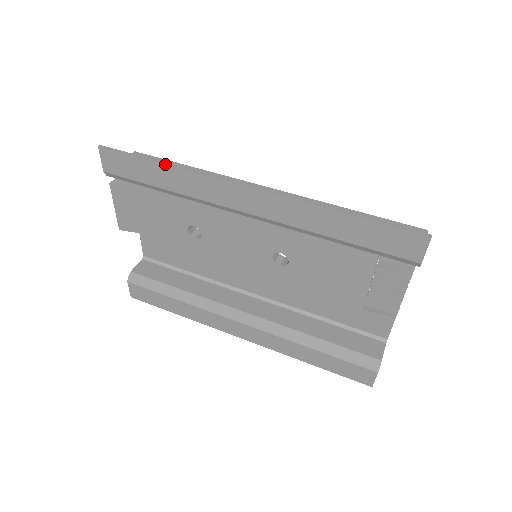
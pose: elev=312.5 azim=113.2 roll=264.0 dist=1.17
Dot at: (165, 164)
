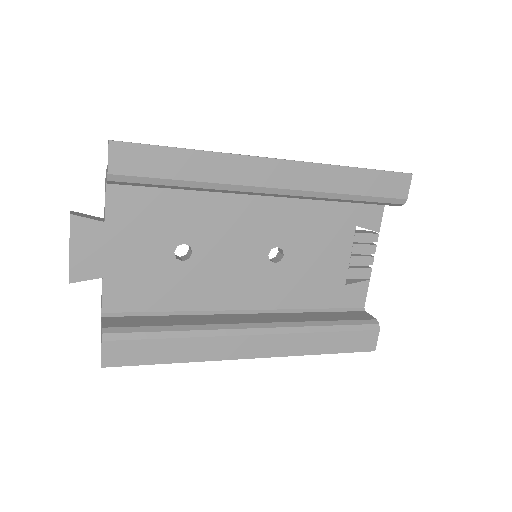
Dot at: occluded
